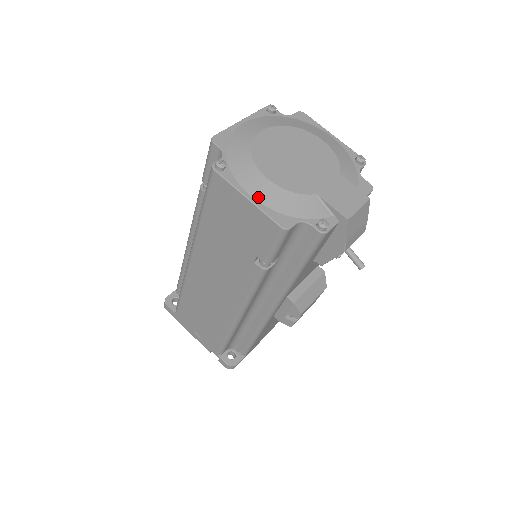
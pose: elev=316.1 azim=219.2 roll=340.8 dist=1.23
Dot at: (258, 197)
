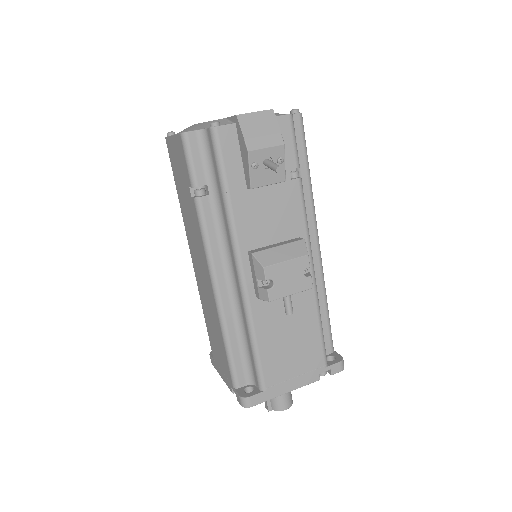
Dot at: (180, 132)
